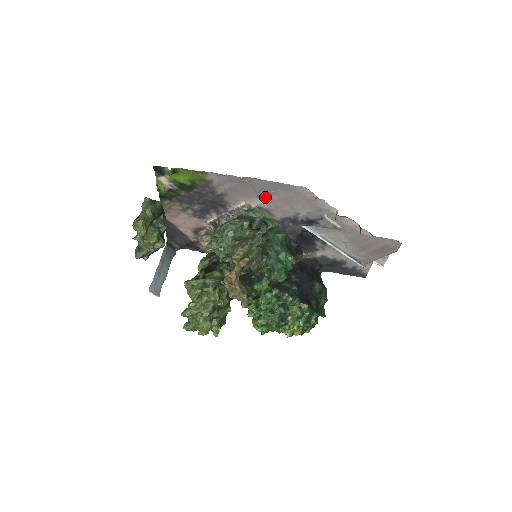
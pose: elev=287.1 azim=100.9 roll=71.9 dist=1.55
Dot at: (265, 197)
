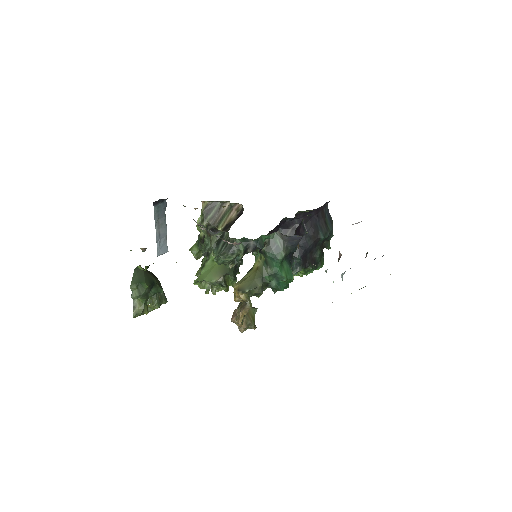
Dot at: occluded
